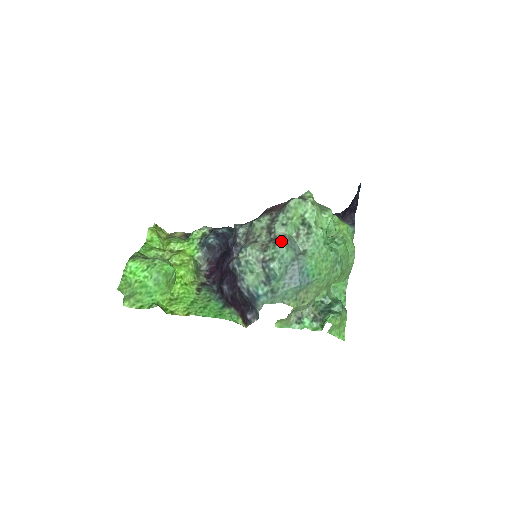
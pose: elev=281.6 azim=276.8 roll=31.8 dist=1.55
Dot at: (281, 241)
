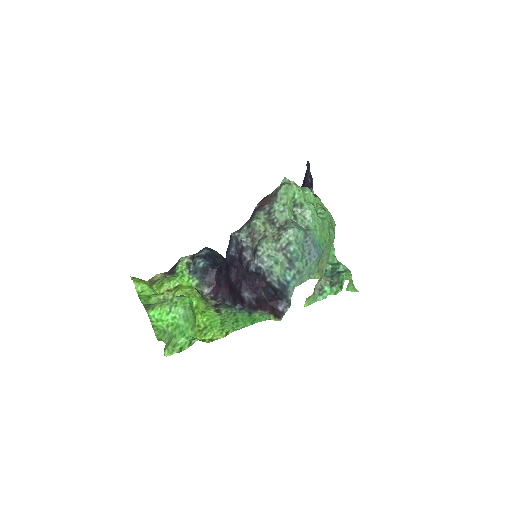
Dot at: (289, 225)
